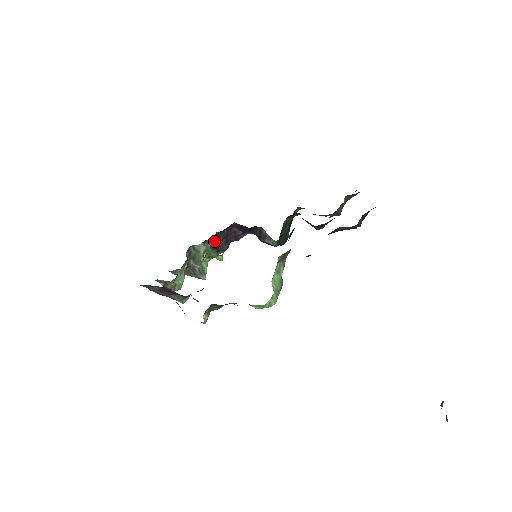
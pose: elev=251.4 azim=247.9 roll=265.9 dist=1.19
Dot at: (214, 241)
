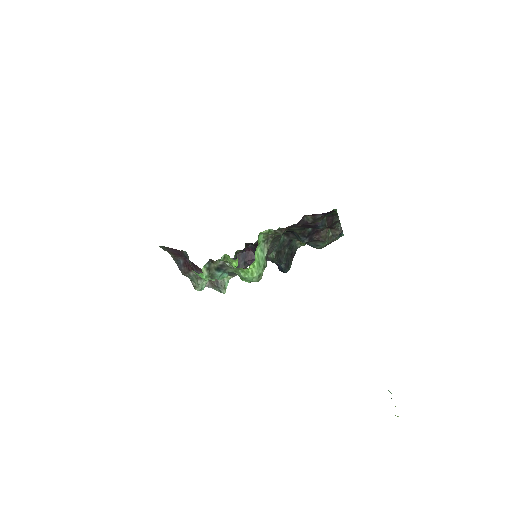
Dot at: occluded
